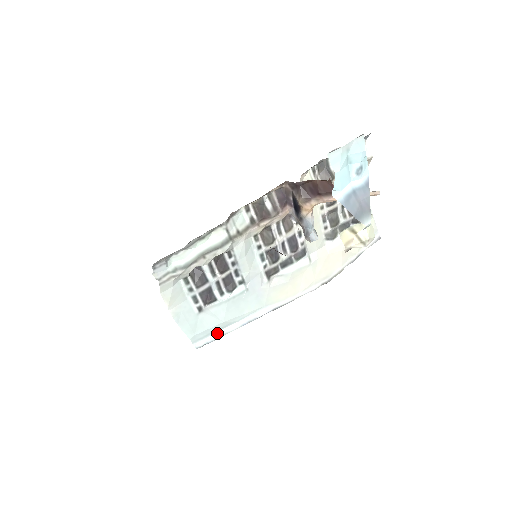
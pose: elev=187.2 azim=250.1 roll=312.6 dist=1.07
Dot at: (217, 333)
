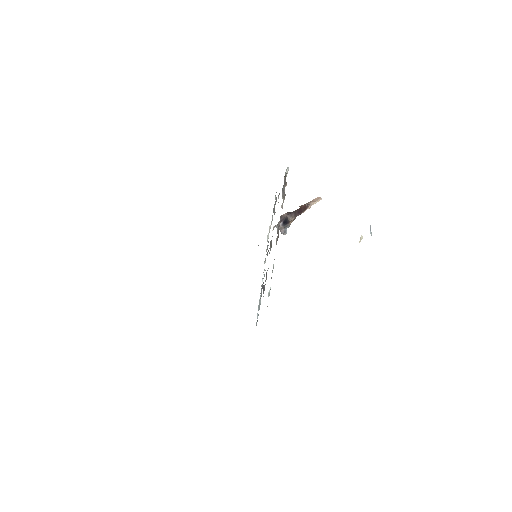
Dot at: occluded
